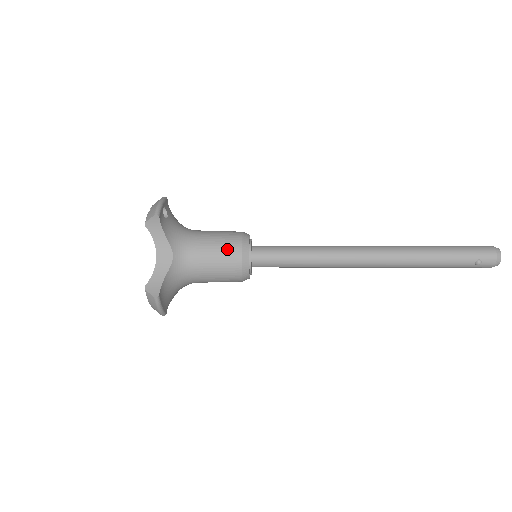
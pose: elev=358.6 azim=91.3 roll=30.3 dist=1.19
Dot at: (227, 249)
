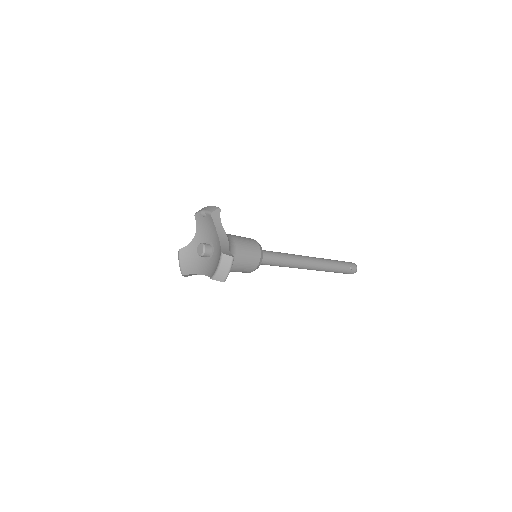
Dot at: (251, 242)
